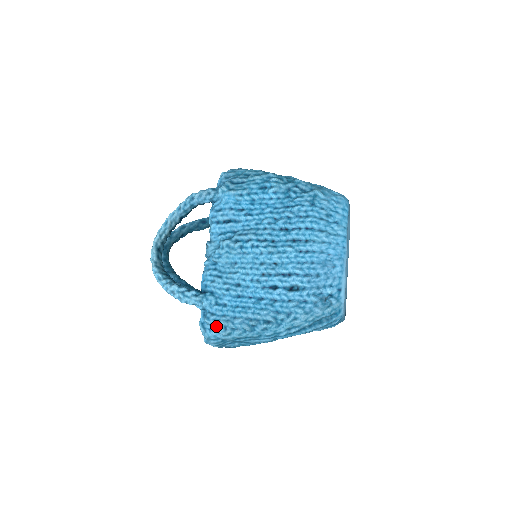
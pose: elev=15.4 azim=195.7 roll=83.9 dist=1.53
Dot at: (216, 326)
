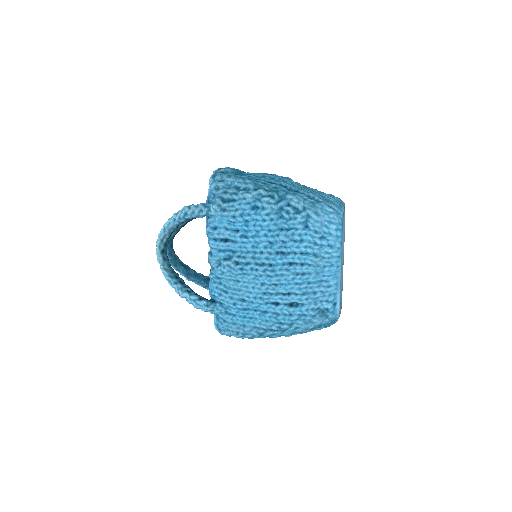
Dot at: (229, 329)
